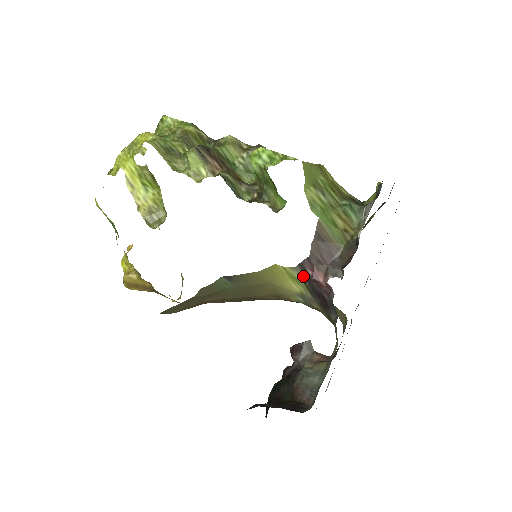
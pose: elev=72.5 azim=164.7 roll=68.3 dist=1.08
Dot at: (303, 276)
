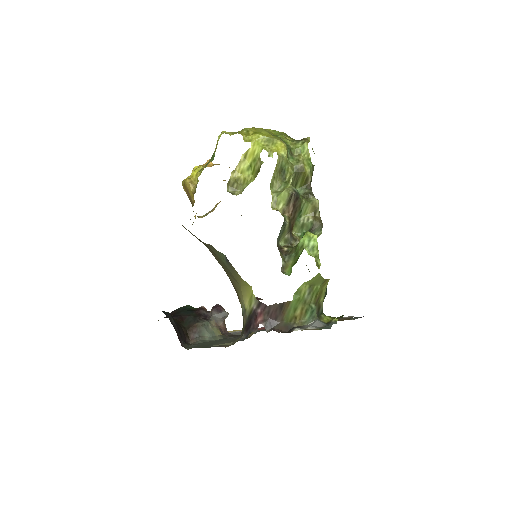
Dot at: (255, 307)
